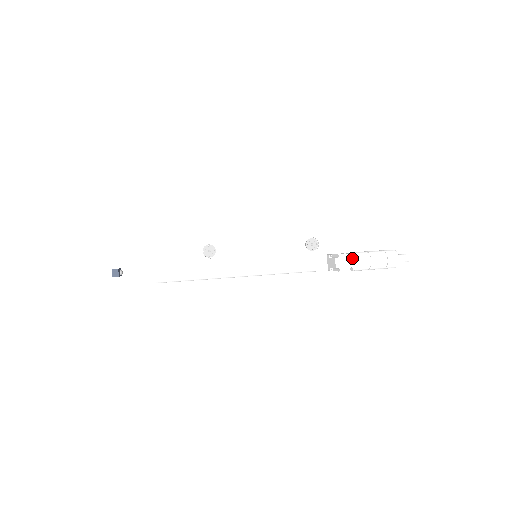
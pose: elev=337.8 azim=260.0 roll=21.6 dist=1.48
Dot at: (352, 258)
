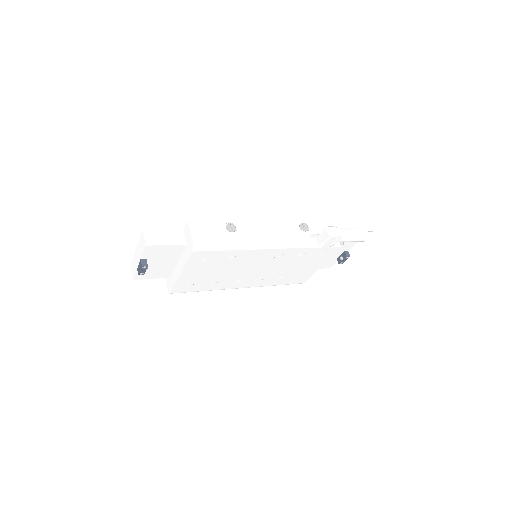
Dot at: (337, 228)
